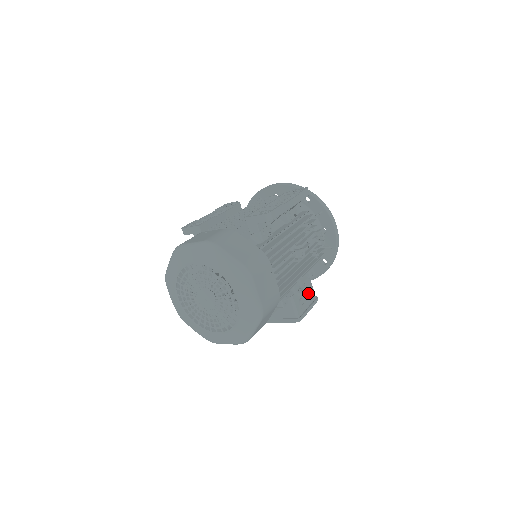
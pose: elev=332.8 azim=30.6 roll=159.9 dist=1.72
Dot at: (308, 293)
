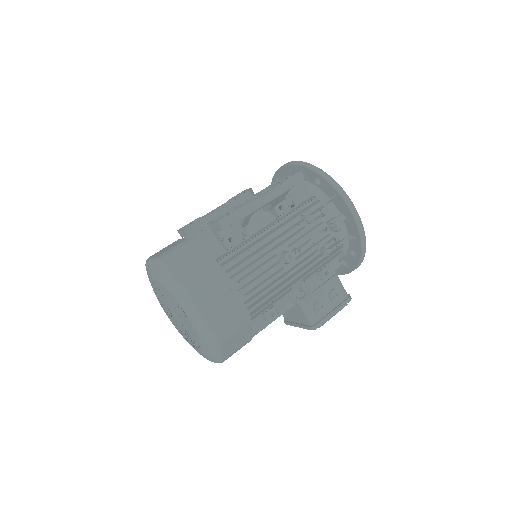
Dot at: (330, 294)
